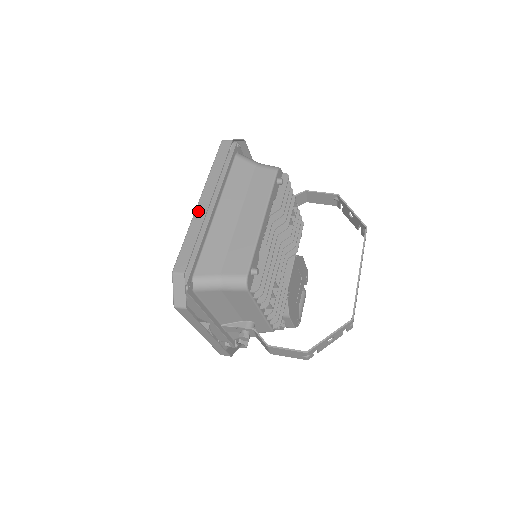
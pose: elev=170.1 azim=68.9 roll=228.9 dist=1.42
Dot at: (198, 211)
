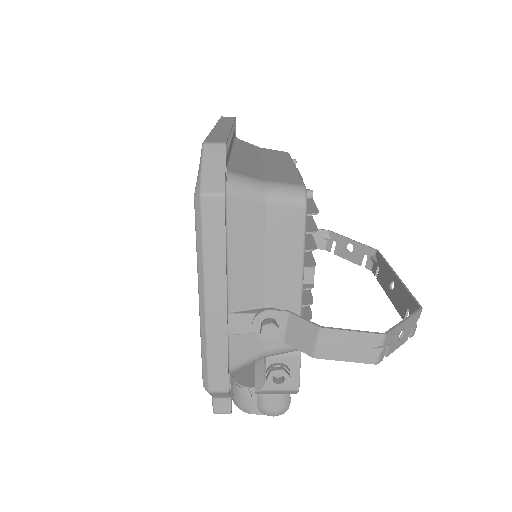
Dot at: (218, 128)
